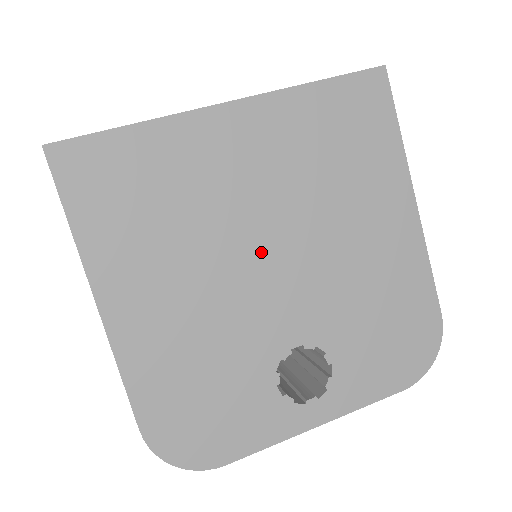
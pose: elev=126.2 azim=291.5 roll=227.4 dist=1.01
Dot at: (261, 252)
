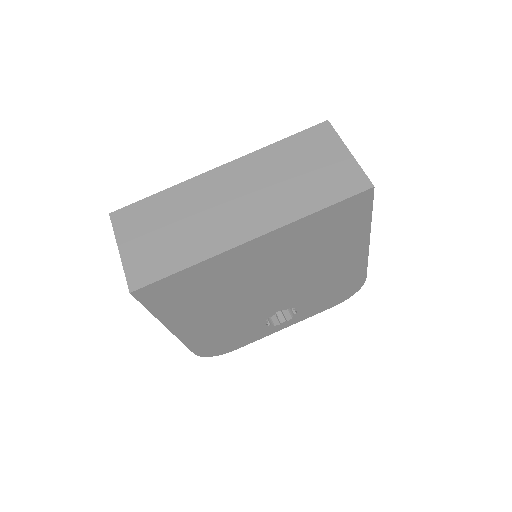
Dot at: (265, 289)
